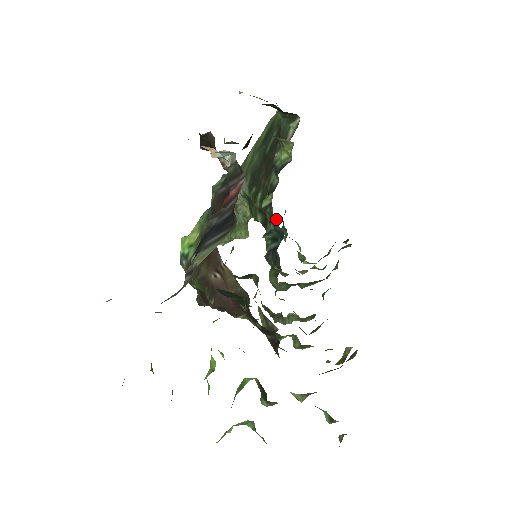
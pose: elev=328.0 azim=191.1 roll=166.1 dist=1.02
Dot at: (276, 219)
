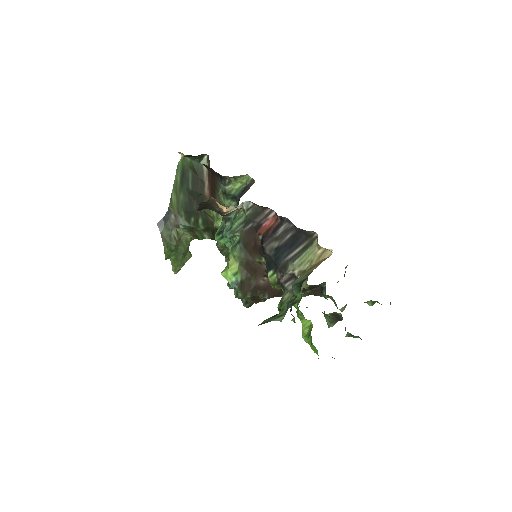
Dot at: occluded
